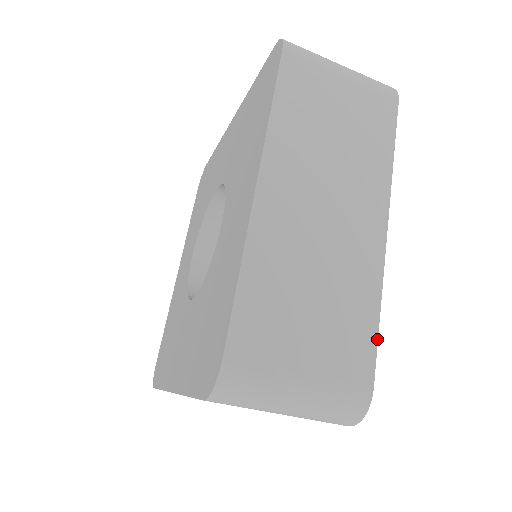
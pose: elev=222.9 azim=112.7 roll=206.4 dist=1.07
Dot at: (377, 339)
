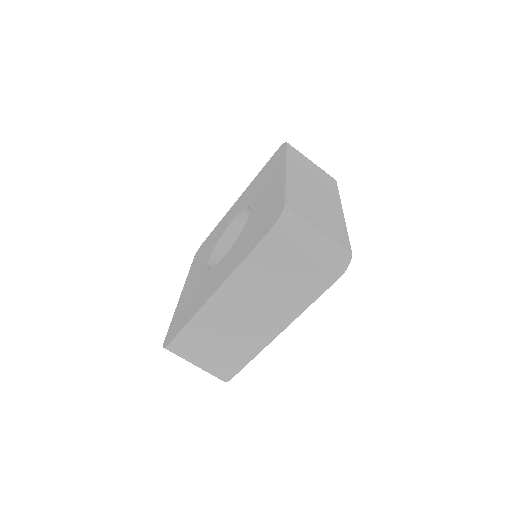
Dot at: occluded
